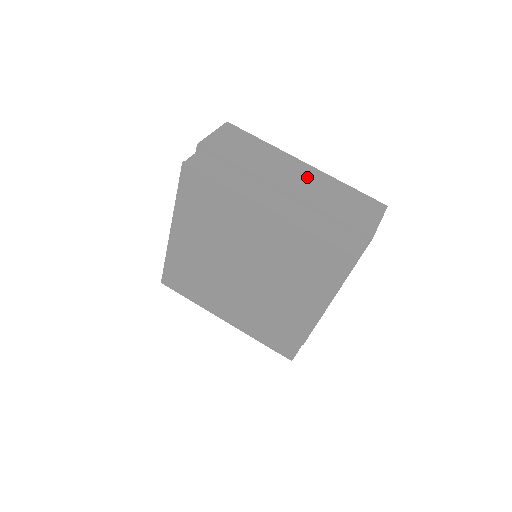
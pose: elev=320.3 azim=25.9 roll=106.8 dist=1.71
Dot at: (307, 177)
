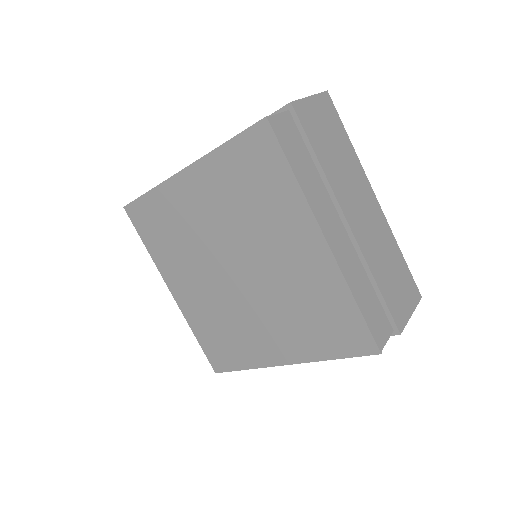
Dot at: (373, 219)
